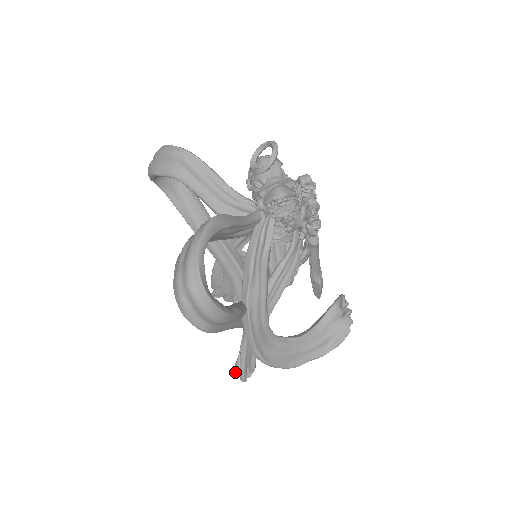
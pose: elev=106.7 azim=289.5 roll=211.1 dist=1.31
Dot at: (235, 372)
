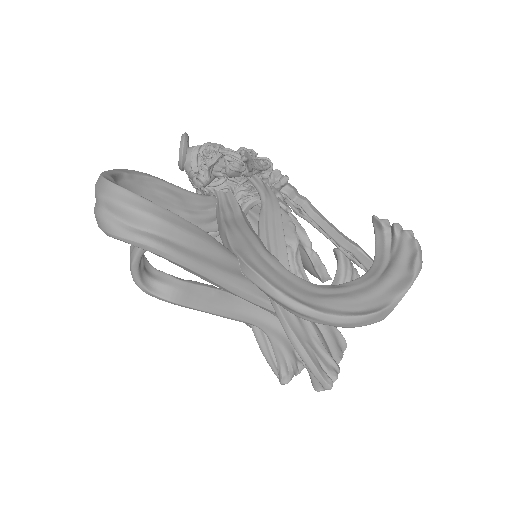
Dot at: occluded
